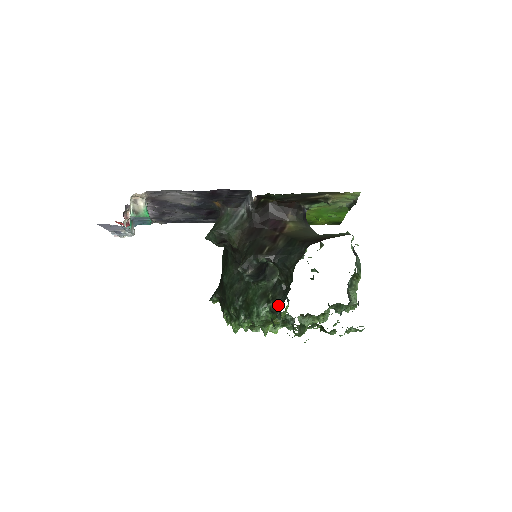
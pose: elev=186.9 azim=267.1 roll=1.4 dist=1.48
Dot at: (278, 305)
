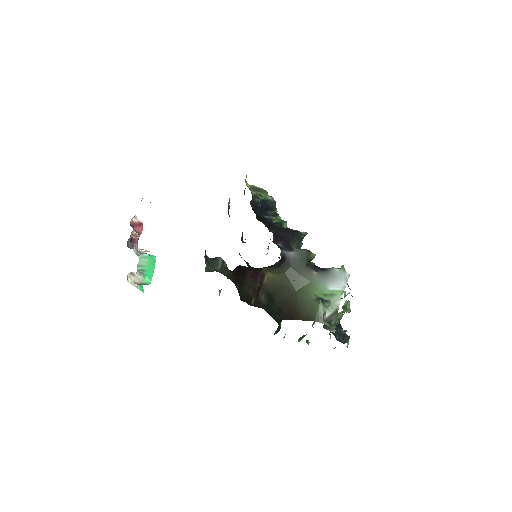
Dot at: occluded
